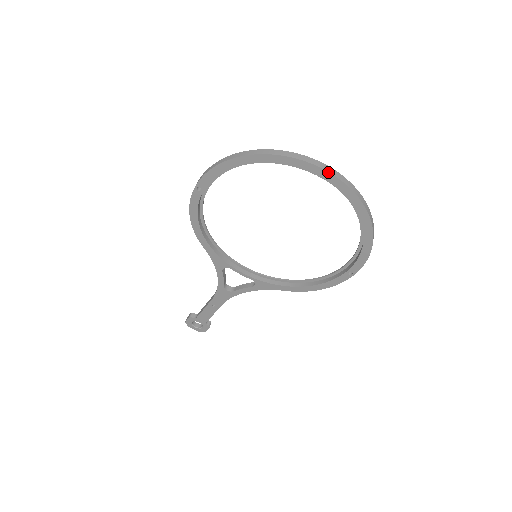
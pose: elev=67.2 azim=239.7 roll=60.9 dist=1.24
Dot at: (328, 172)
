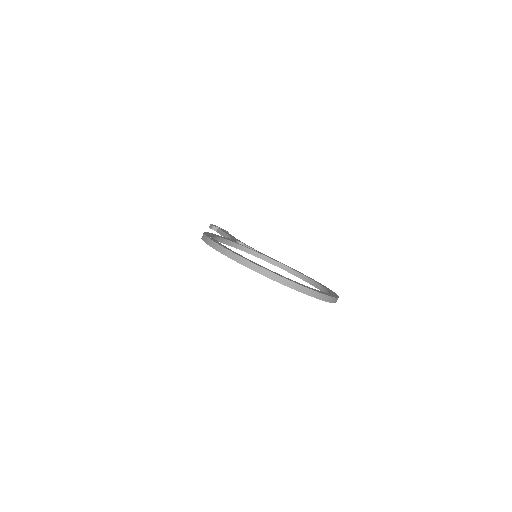
Dot at: occluded
